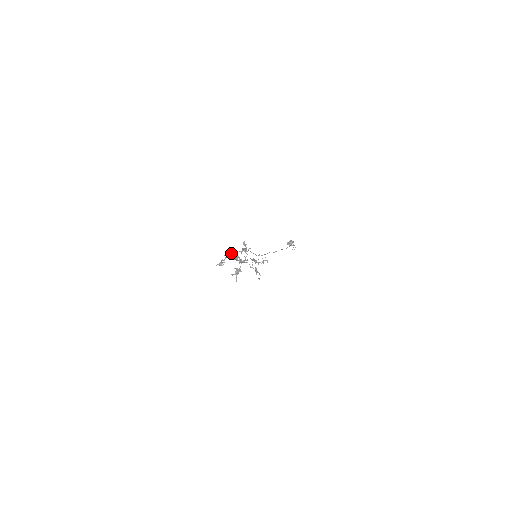
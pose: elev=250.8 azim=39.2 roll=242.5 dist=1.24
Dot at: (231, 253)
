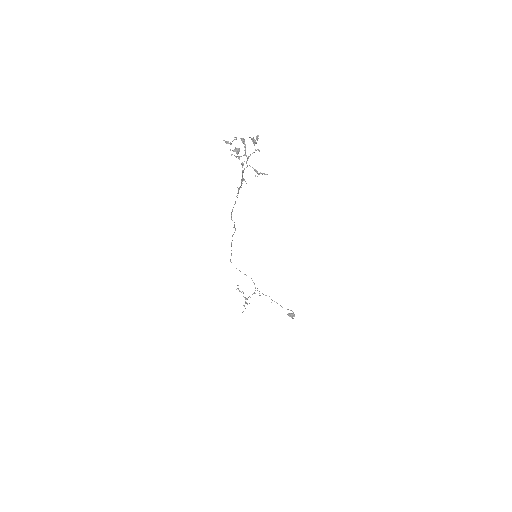
Dot at: (241, 138)
